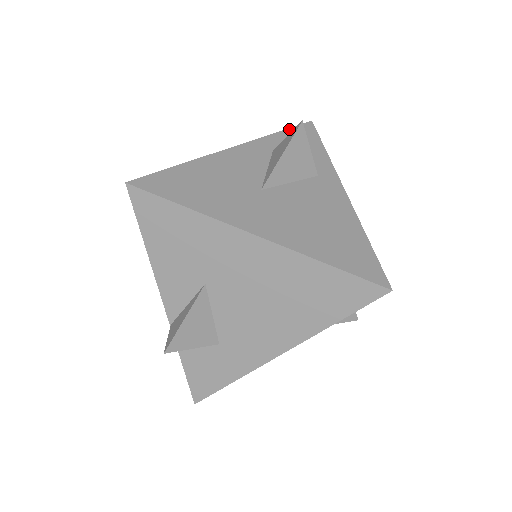
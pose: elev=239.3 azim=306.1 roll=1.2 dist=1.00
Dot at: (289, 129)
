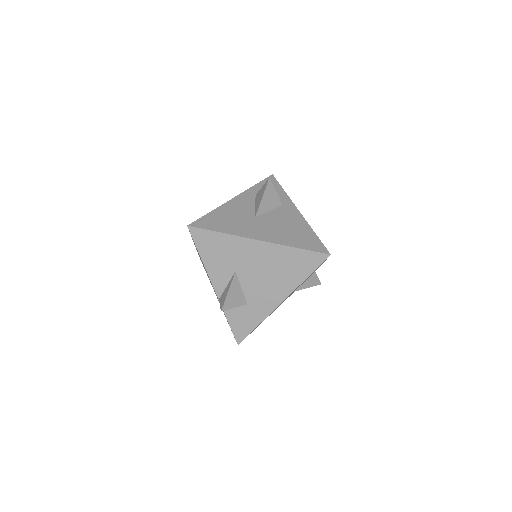
Dot at: (261, 182)
